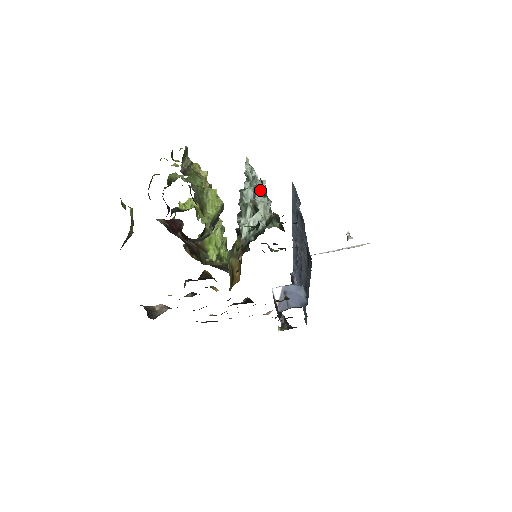
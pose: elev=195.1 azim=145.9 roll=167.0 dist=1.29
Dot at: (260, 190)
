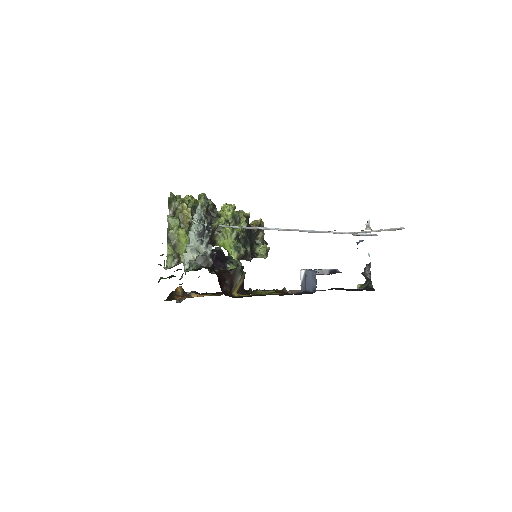
Dot at: (193, 237)
